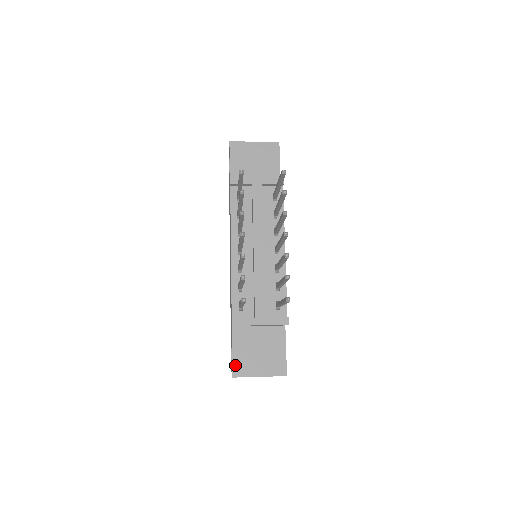
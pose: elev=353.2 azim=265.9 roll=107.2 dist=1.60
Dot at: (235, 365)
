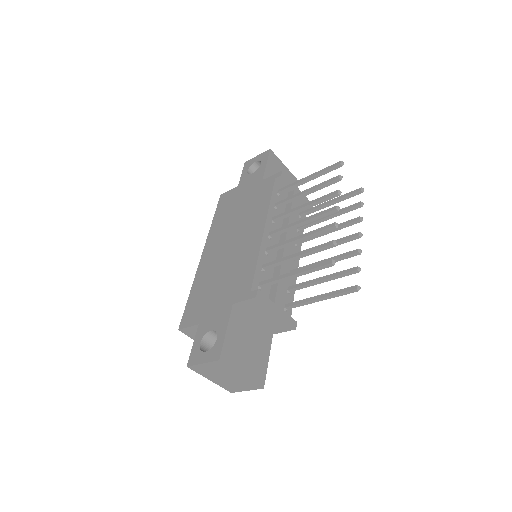
Dot at: (225, 347)
